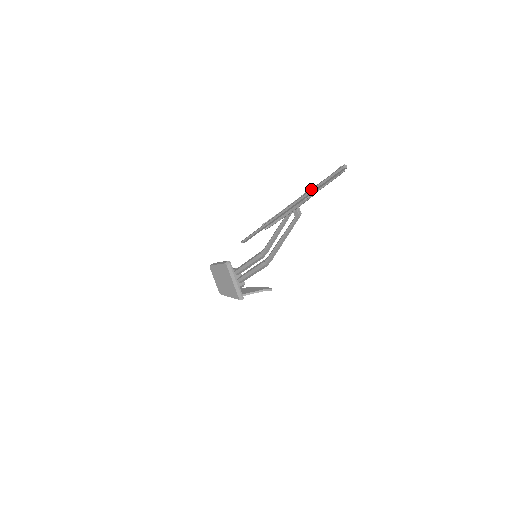
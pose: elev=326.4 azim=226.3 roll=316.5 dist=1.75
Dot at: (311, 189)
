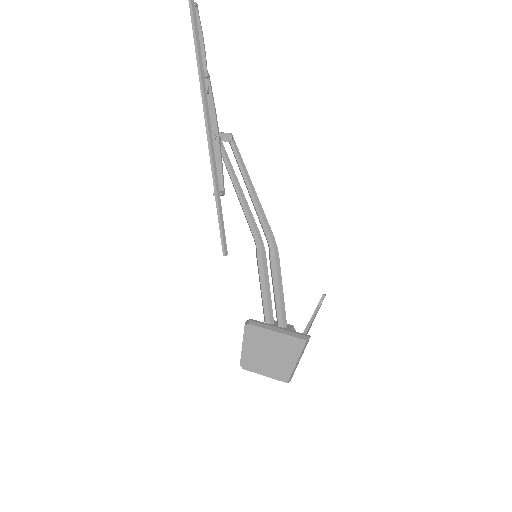
Dot at: occluded
